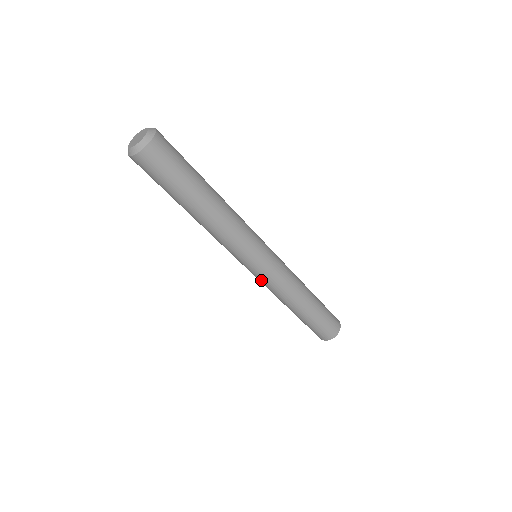
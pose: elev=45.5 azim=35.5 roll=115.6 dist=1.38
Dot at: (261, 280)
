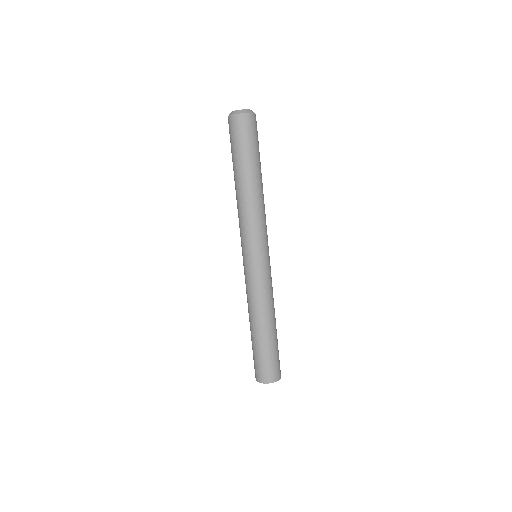
Dot at: (259, 276)
